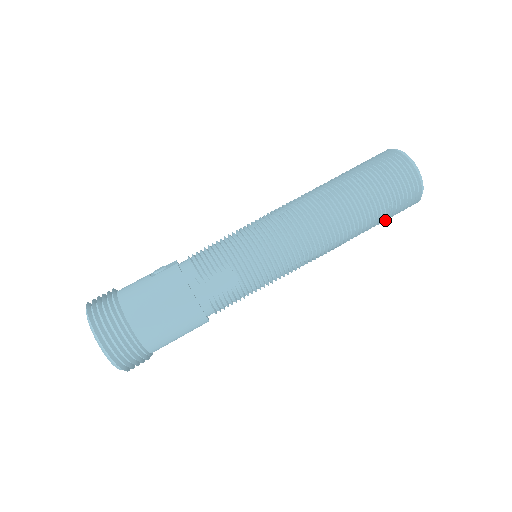
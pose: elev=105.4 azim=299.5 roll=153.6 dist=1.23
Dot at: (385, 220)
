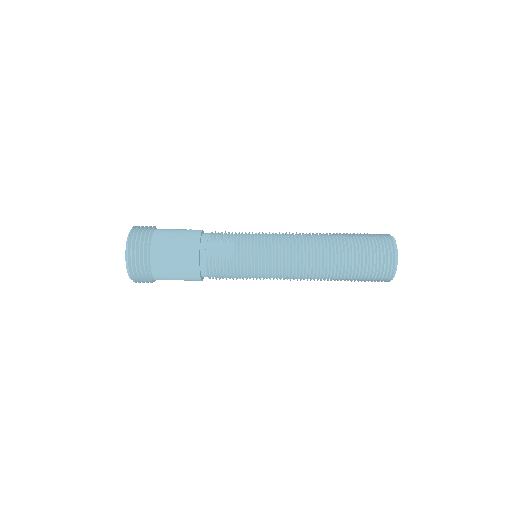
Dot at: (361, 277)
